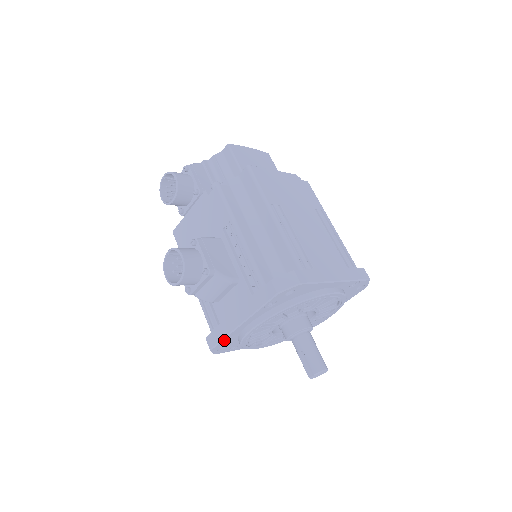
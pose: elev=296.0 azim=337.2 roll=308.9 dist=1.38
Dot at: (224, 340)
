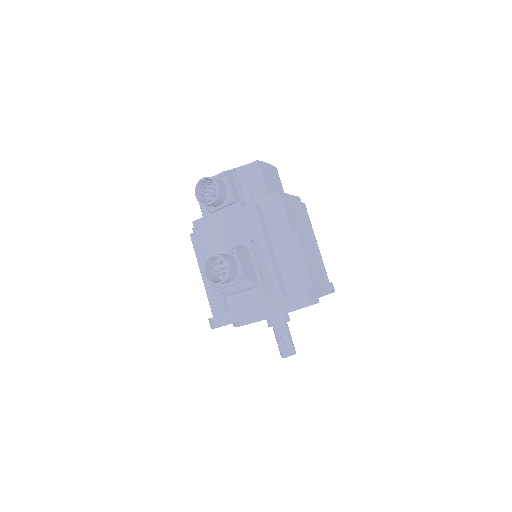
Dot at: occluded
